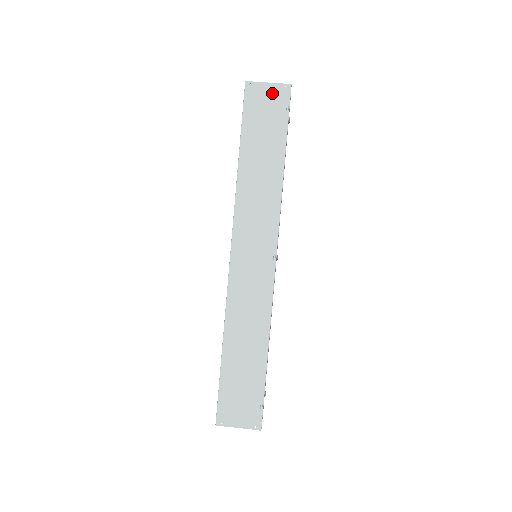
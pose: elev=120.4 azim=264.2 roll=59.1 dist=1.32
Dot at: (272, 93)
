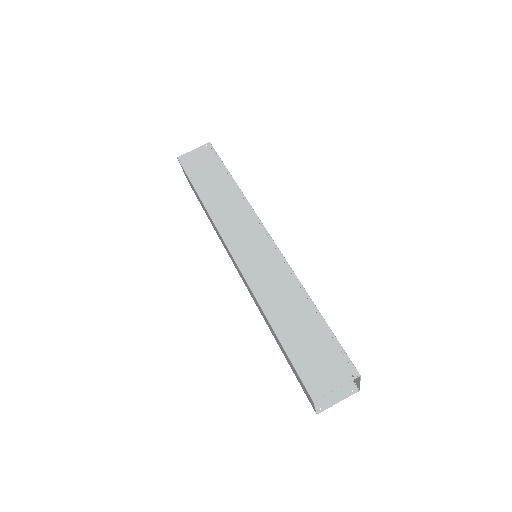
Dot at: (199, 153)
